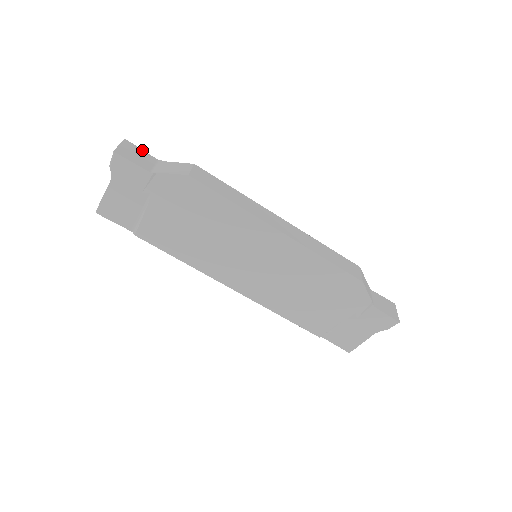
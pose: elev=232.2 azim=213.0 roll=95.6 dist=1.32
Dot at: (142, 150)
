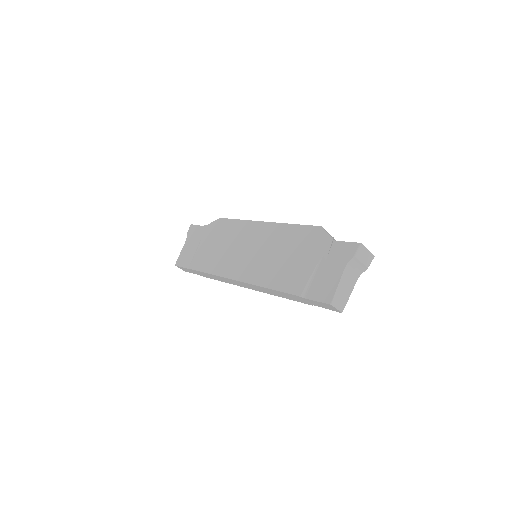
Dot at: occluded
